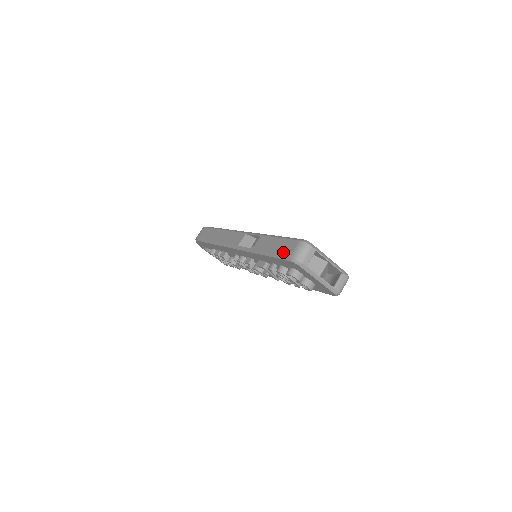
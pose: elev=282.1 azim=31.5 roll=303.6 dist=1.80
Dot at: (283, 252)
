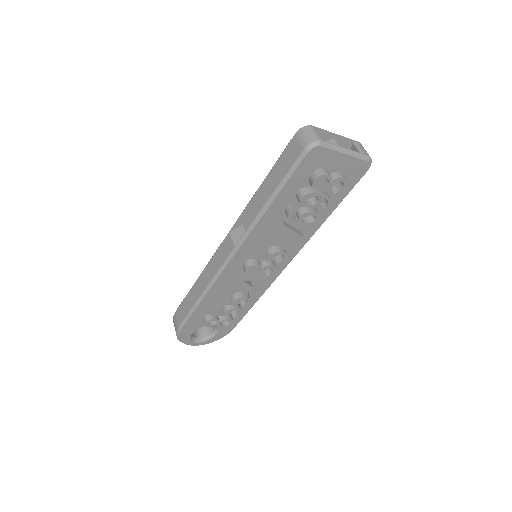
Dot at: (291, 161)
